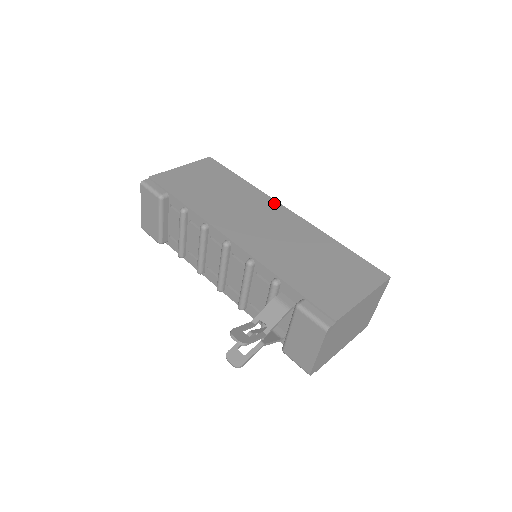
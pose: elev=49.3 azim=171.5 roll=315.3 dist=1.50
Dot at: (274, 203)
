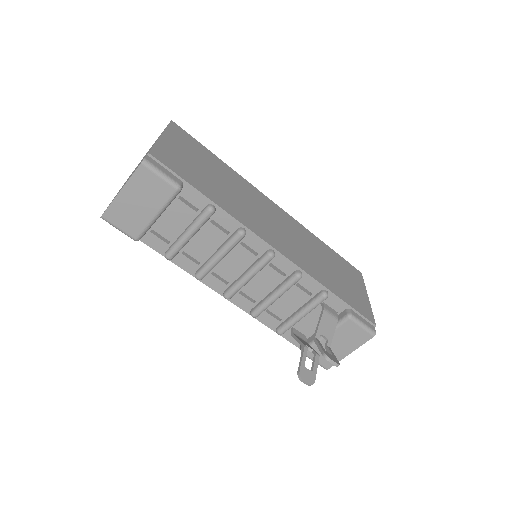
Dot at: (263, 196)
